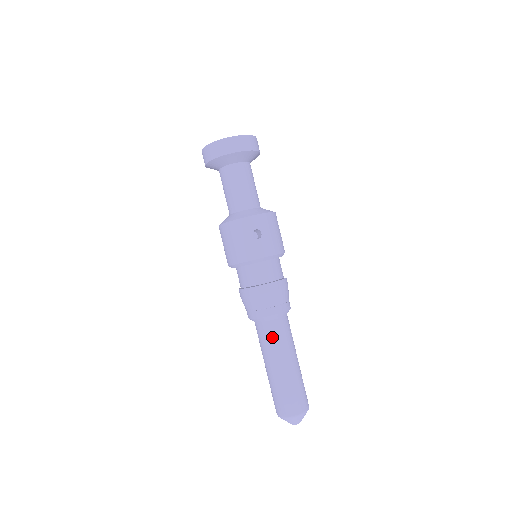
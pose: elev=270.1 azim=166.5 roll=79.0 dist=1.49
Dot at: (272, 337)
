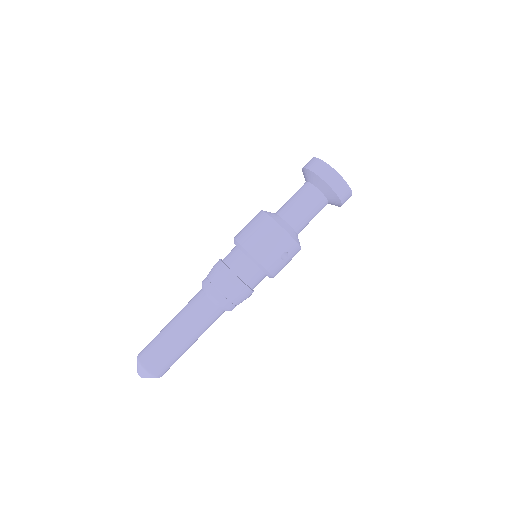
Dot at: (206, 317)
